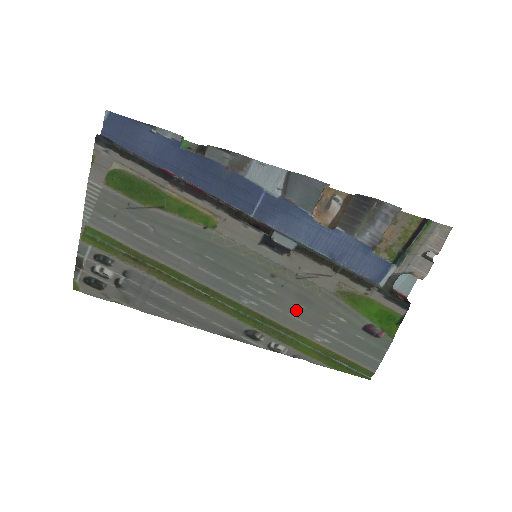
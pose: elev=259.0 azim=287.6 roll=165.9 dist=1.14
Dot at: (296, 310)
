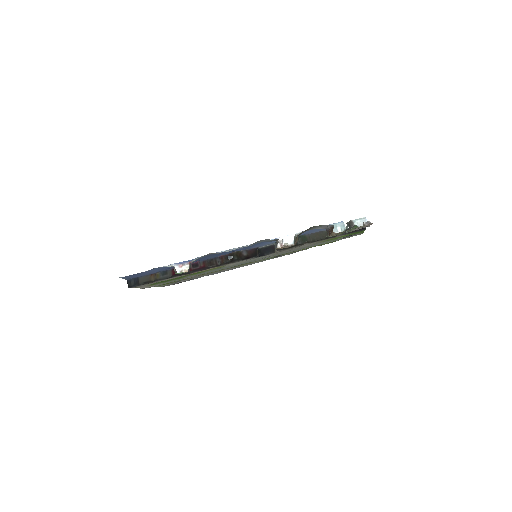
Dot at: occluded
